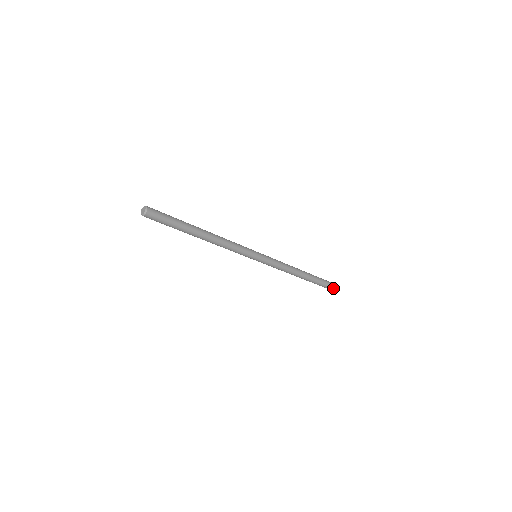
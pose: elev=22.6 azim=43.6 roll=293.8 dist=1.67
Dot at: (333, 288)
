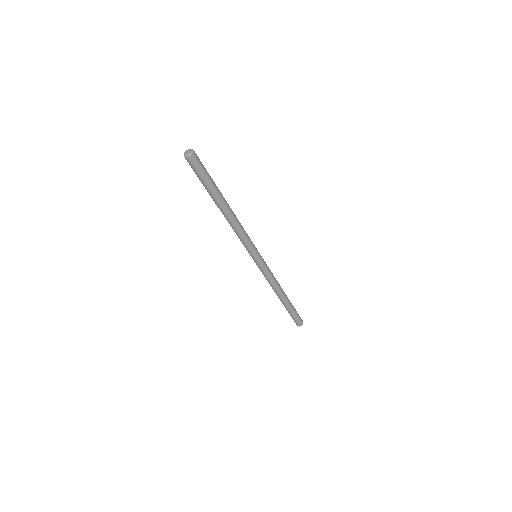
Dot at: (301, 325)
